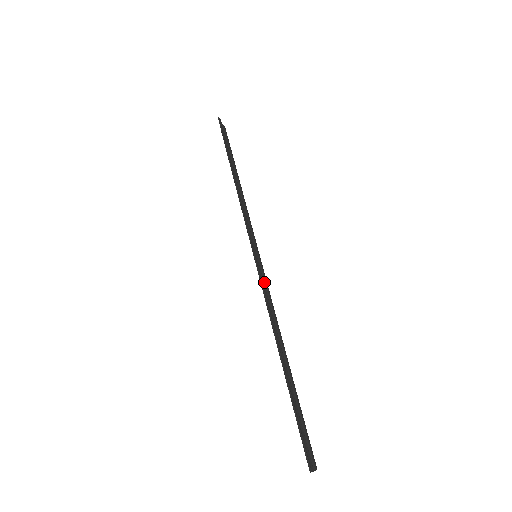
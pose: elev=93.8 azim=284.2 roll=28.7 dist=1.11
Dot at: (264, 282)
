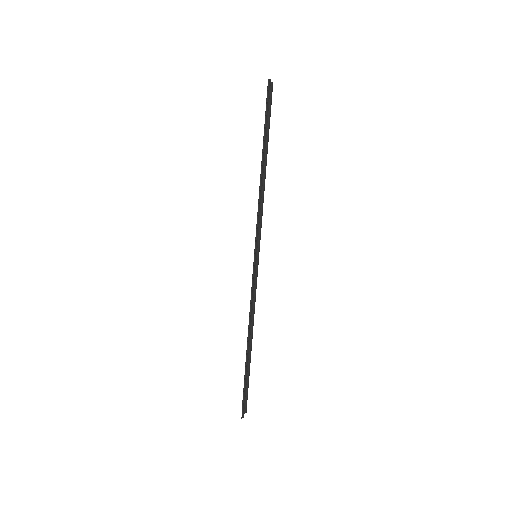
Dot at: (255, 282)
